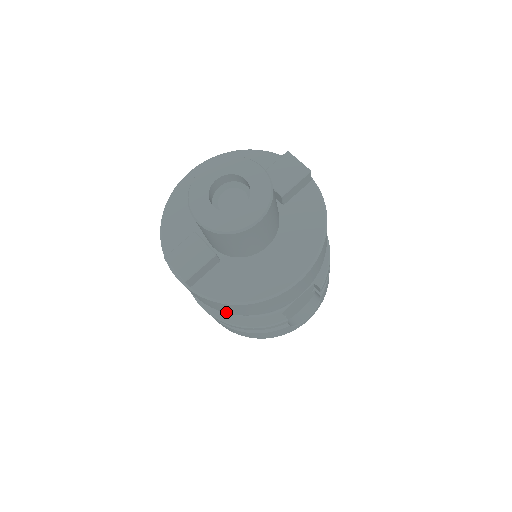
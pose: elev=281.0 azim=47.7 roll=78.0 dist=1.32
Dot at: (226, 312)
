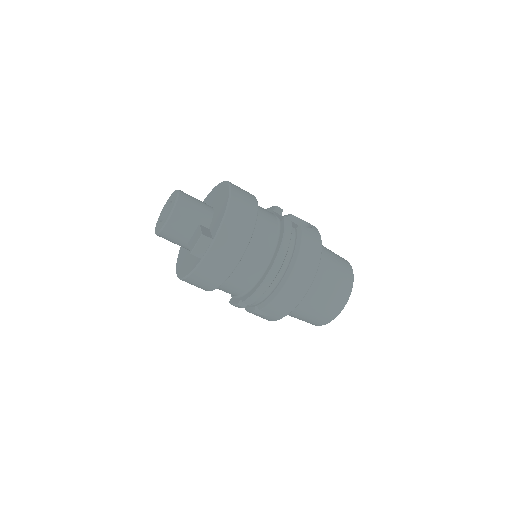
Dot at: (249, 233)
